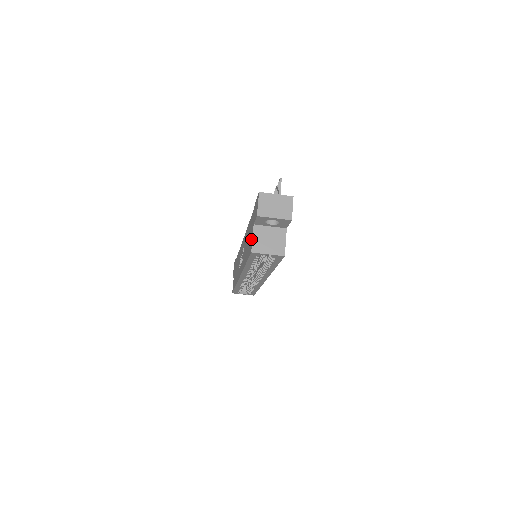
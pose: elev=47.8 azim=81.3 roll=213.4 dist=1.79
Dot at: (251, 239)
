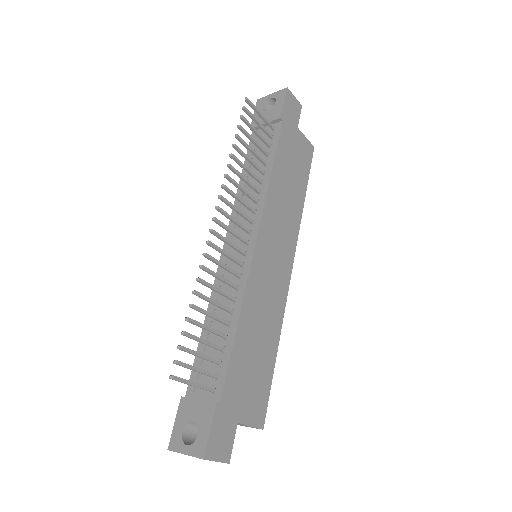
Dot at: occluded
